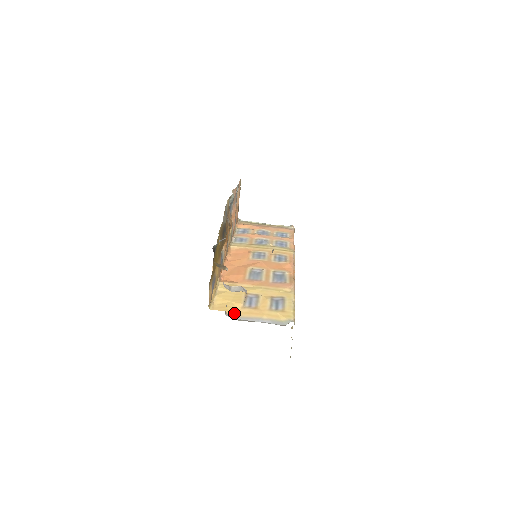
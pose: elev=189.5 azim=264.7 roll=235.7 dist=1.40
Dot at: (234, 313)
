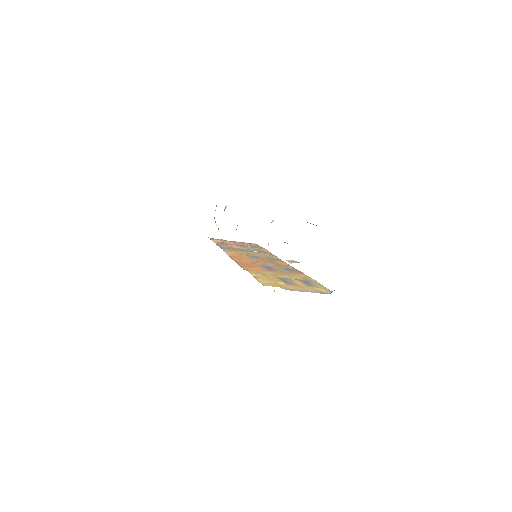
Dot at: (284, 287)
